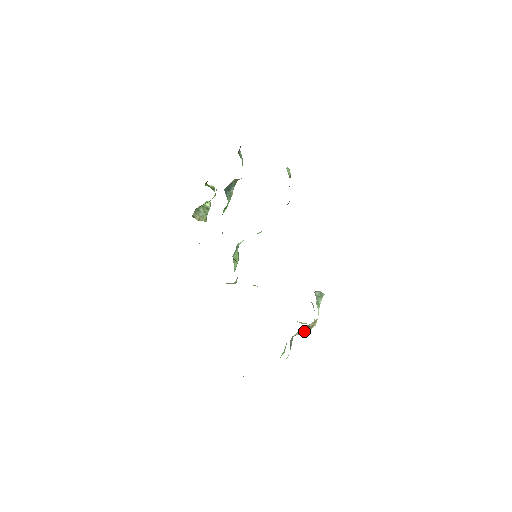
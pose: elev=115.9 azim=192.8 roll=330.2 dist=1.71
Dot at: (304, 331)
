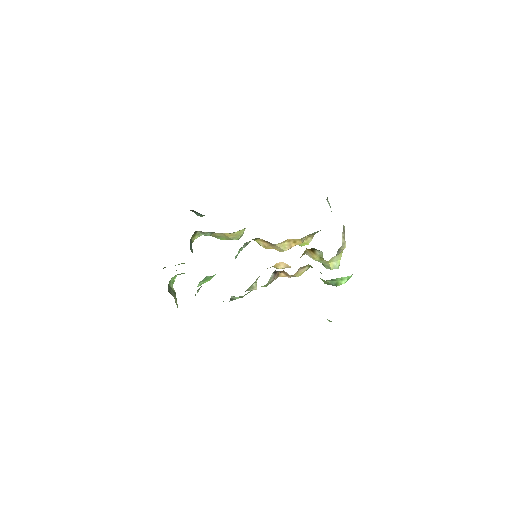
Dot at: (344, 237)
